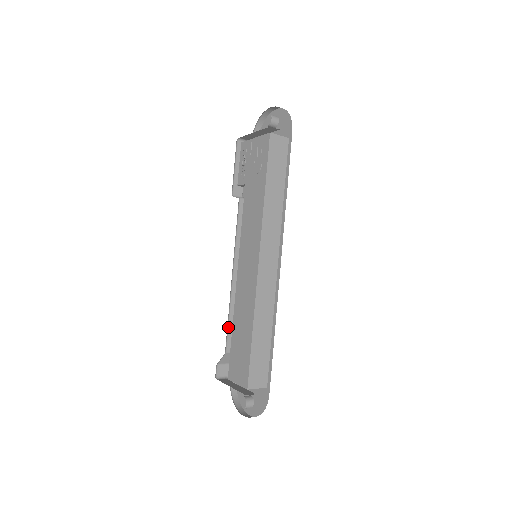
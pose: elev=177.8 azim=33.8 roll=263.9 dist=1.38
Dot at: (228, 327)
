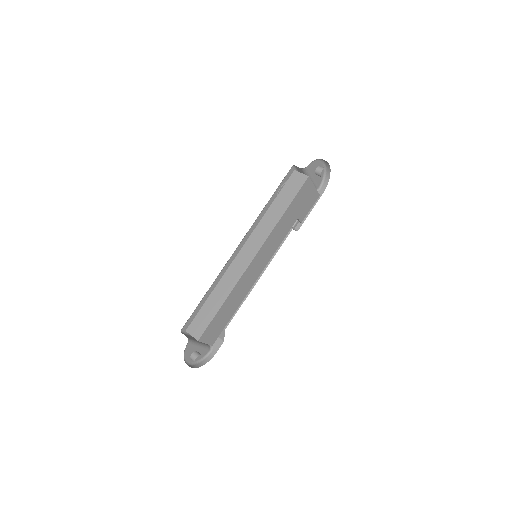
Dot at: occluded
